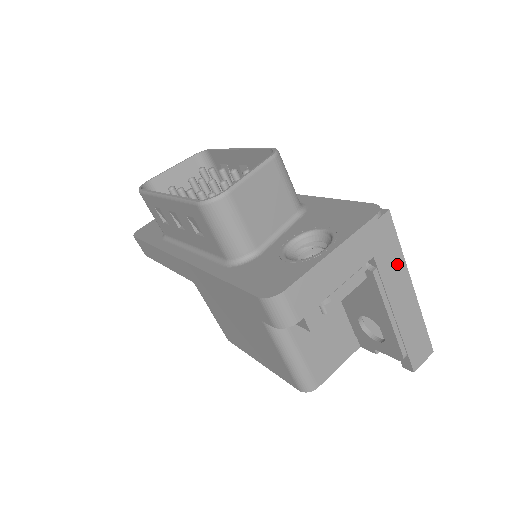
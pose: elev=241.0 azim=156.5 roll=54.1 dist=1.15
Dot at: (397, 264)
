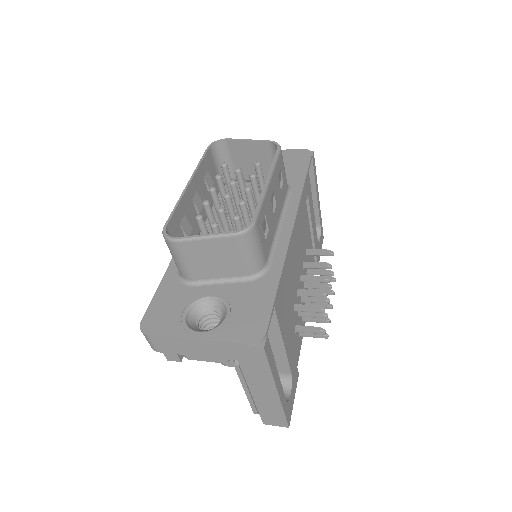
Dot at: (263, 375)
